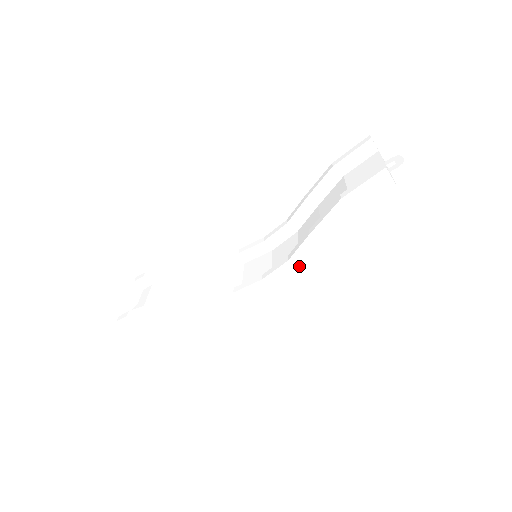
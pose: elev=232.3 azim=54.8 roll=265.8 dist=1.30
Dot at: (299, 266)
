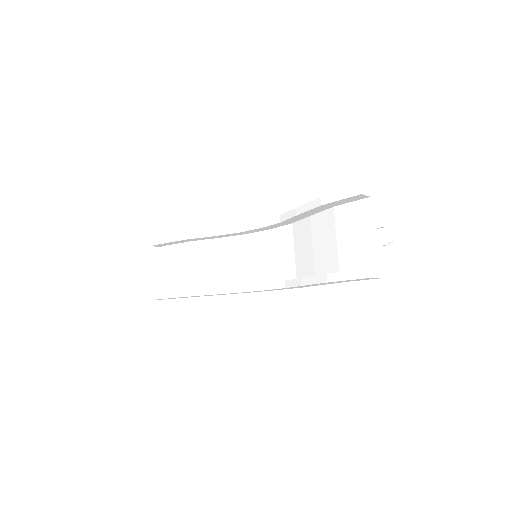
Dot at: (296, 287)
